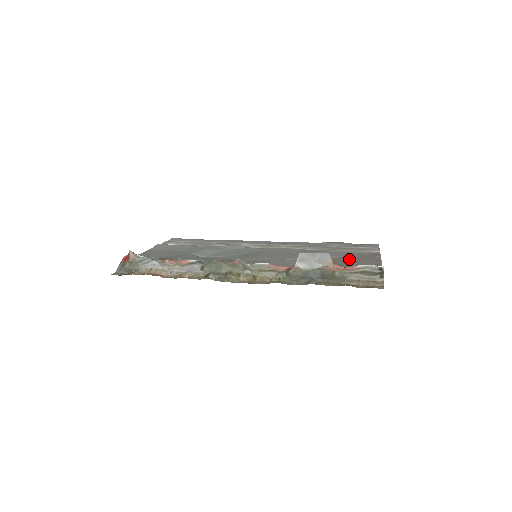
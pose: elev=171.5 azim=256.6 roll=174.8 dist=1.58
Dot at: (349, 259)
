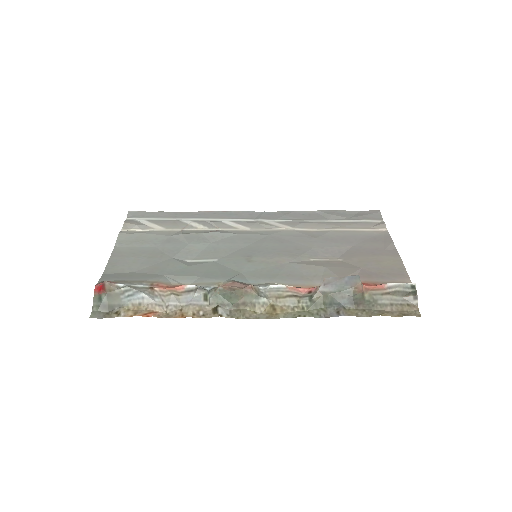
Dot at: (364, 255)
